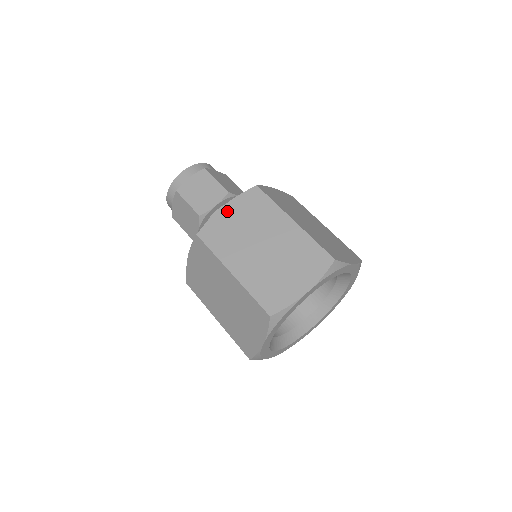
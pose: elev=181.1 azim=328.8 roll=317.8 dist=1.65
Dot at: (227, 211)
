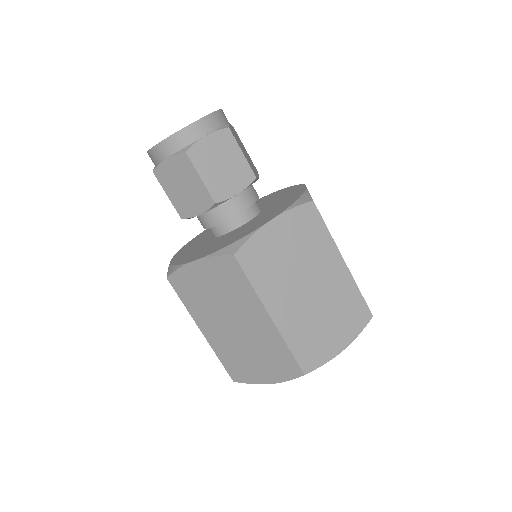
Dot at: (198, 269)
